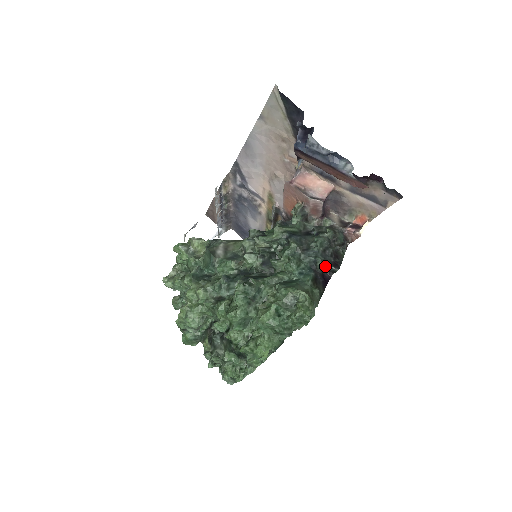
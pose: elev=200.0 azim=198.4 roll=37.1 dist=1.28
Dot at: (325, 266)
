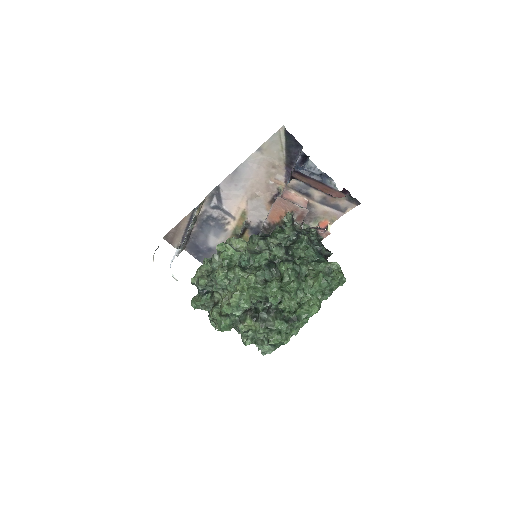
Dot at: (325, 252)
